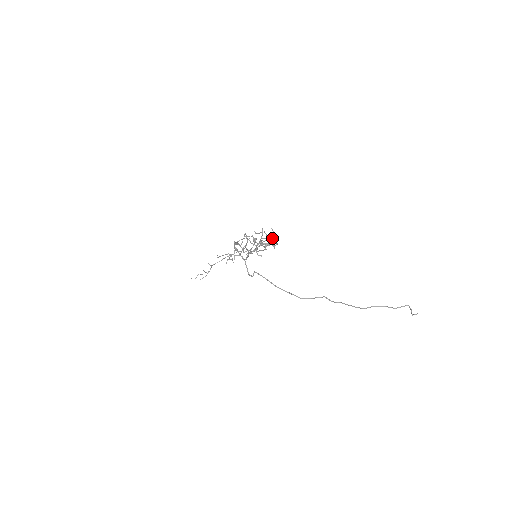
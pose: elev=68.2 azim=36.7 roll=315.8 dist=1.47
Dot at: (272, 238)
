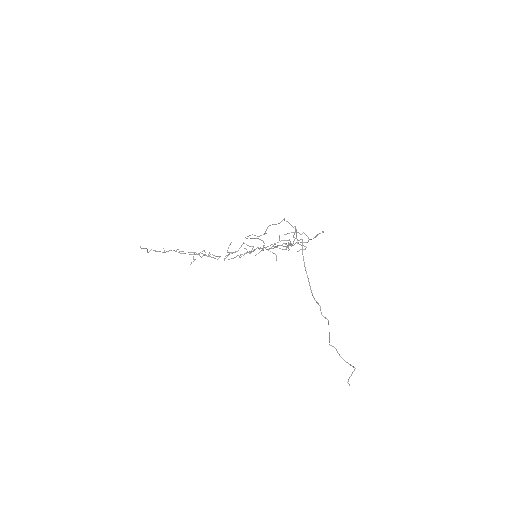
Dot at: occluded
